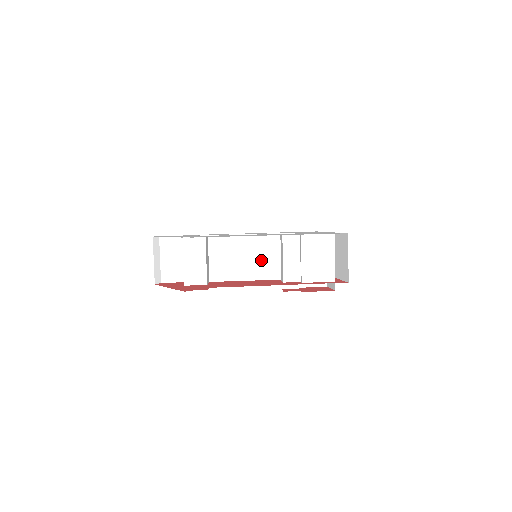
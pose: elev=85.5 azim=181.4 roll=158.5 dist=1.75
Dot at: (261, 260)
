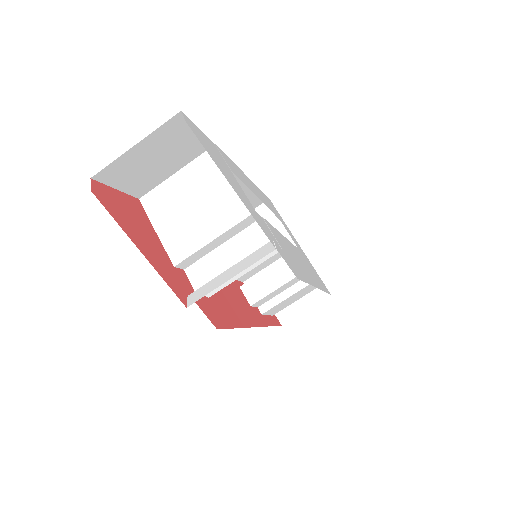
Dot at: occluded
